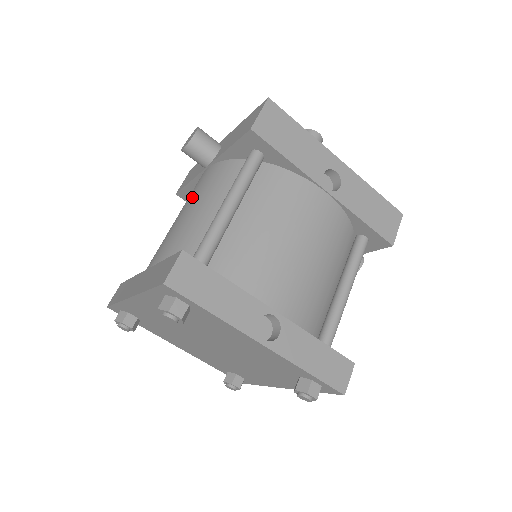
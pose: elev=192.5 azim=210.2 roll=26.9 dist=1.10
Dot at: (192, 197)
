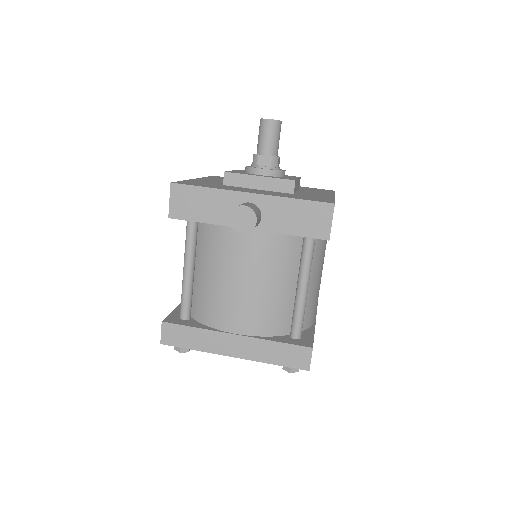
Dot at: (250, 267)
